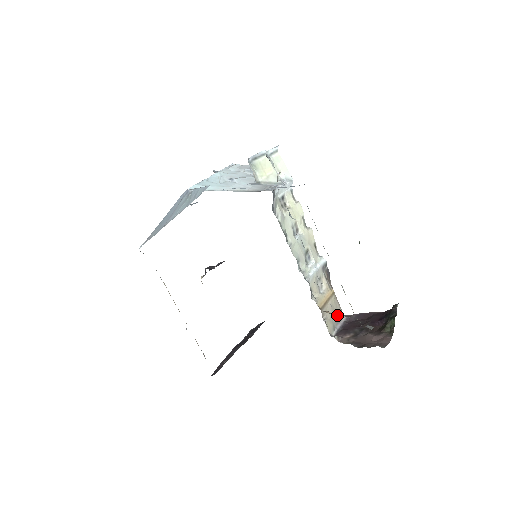
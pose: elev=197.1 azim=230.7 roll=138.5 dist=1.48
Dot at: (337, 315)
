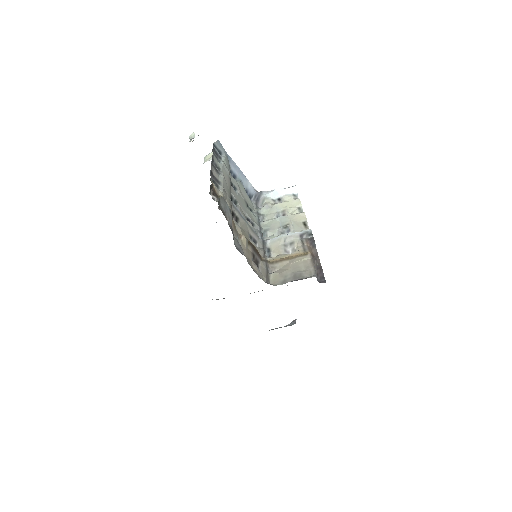
Dot at: (301, 273)
